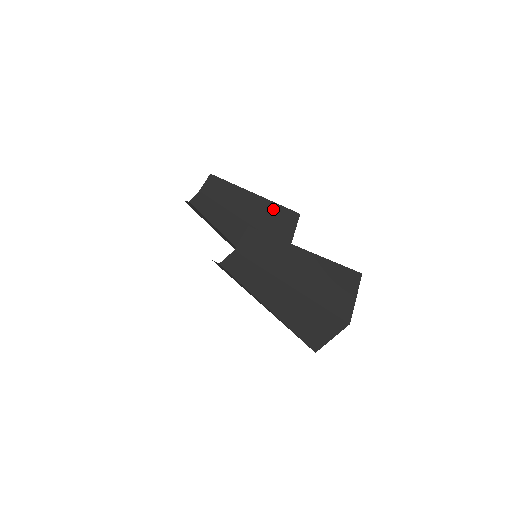
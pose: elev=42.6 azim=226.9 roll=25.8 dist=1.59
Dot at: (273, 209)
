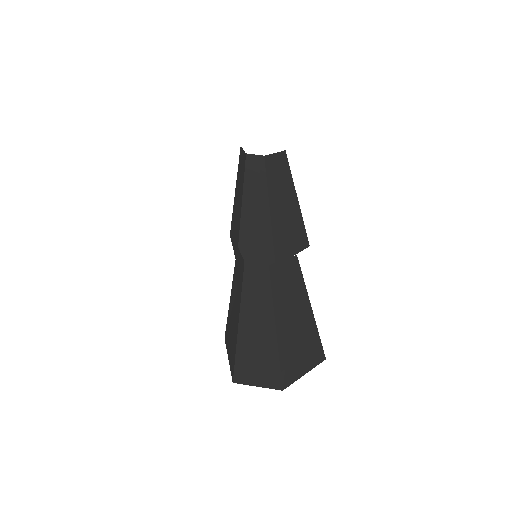
Dot at: (297, 224)
